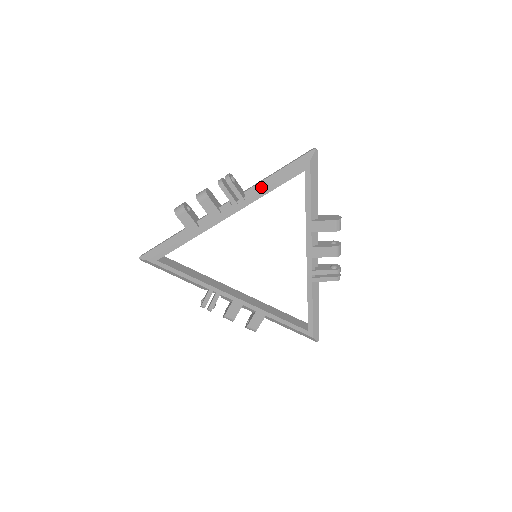
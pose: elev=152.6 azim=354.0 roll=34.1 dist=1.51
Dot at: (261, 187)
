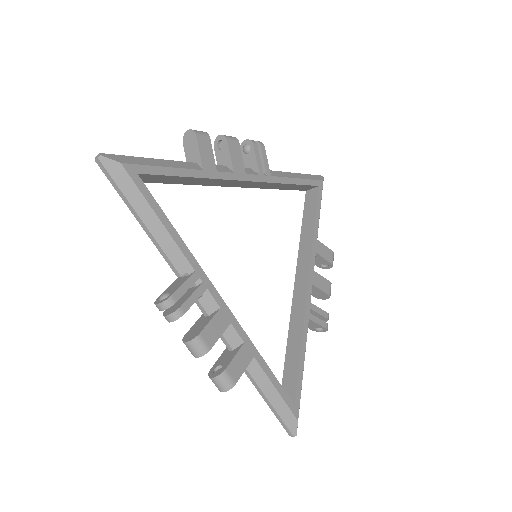
Dot at: (284, 175)
